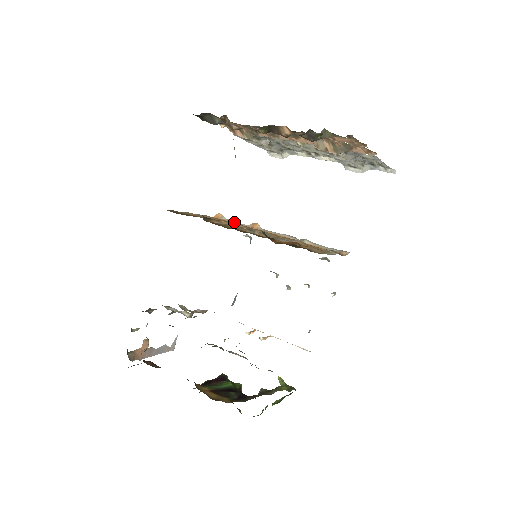
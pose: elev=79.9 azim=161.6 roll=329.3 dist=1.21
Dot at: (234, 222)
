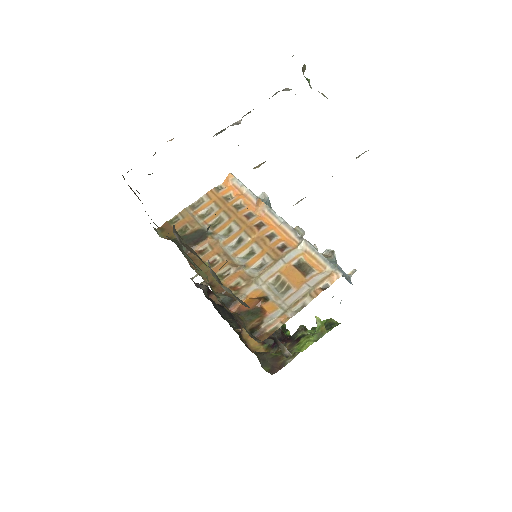
Dot at: (243, 191)
